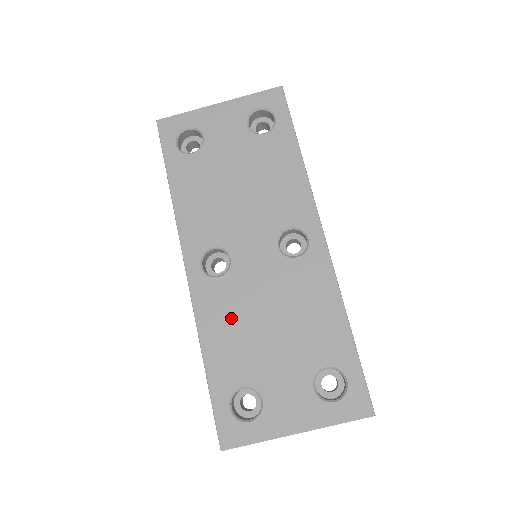
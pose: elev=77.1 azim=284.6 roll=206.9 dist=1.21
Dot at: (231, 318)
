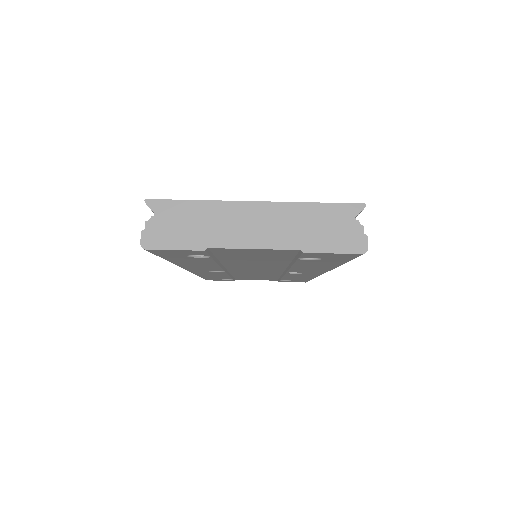
Dot at: occluded
